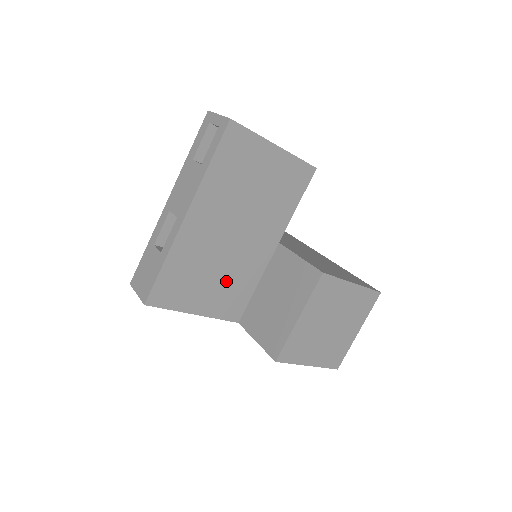
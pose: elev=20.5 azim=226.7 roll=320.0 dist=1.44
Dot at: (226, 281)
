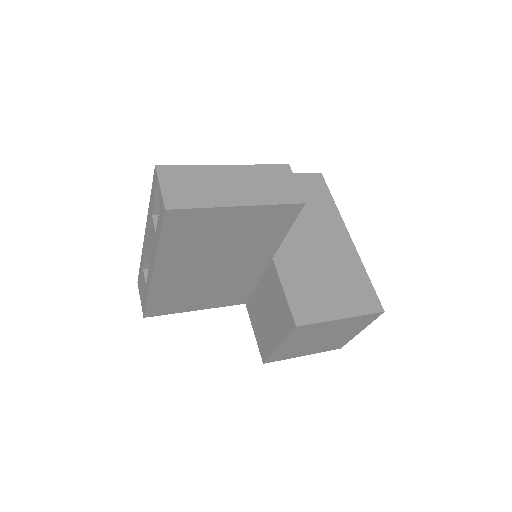
Dot at: (220, 290)
